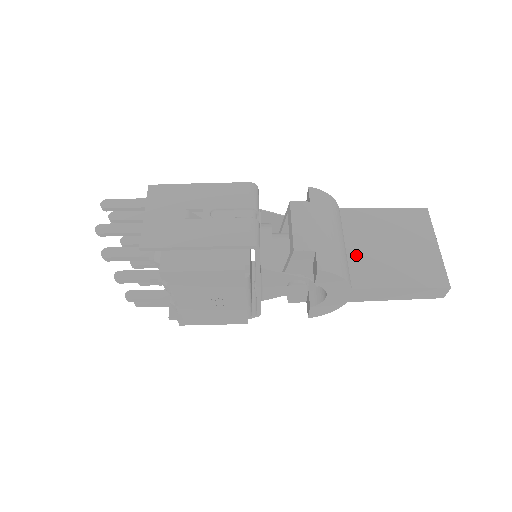
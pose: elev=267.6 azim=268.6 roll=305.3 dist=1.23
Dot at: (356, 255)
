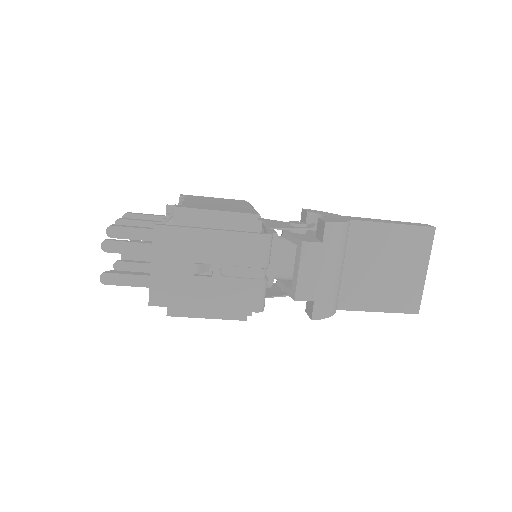
Dot at: (350, 276)
